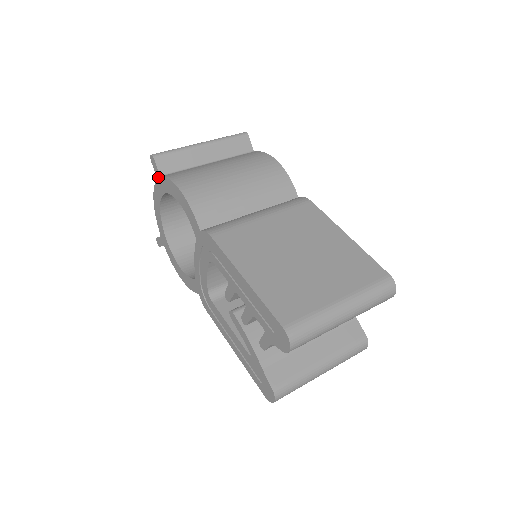
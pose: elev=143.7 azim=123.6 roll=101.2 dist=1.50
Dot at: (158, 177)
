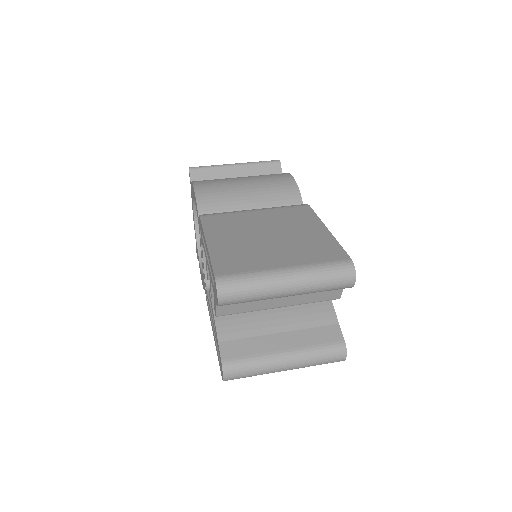
Dot at: occluded
